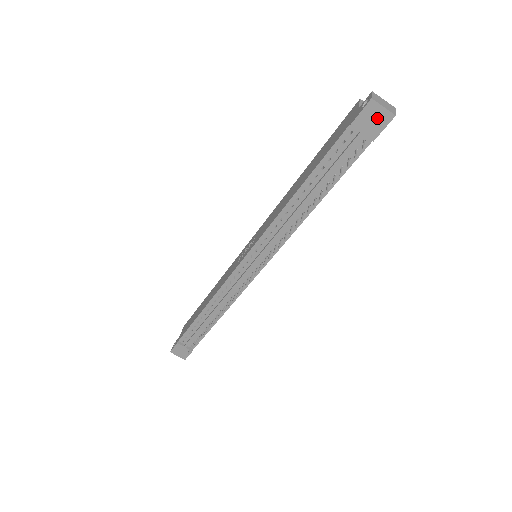
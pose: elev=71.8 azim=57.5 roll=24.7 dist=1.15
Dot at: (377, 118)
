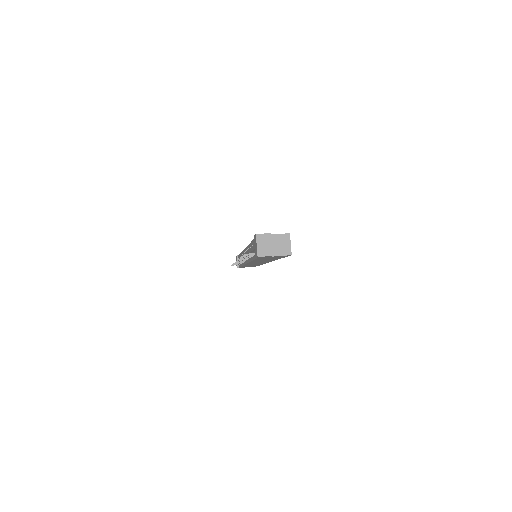
Dot at: (256, 248)
